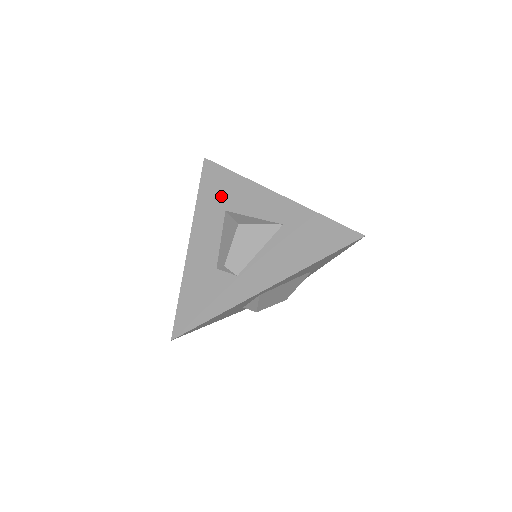
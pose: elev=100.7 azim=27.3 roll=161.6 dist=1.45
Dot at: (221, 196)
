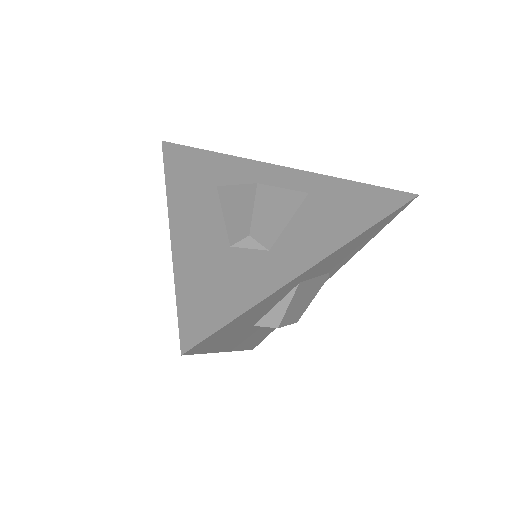
Dot at: (203, 173)
